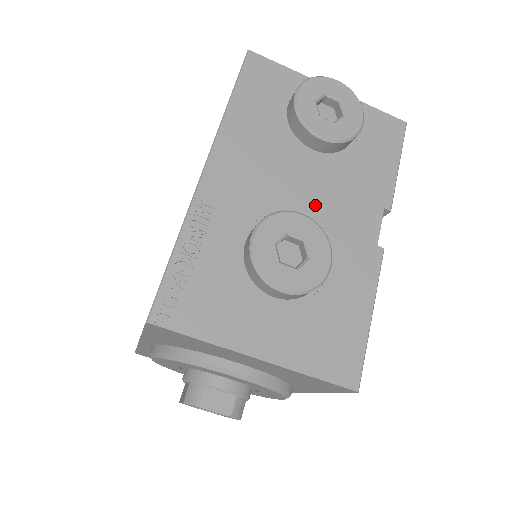
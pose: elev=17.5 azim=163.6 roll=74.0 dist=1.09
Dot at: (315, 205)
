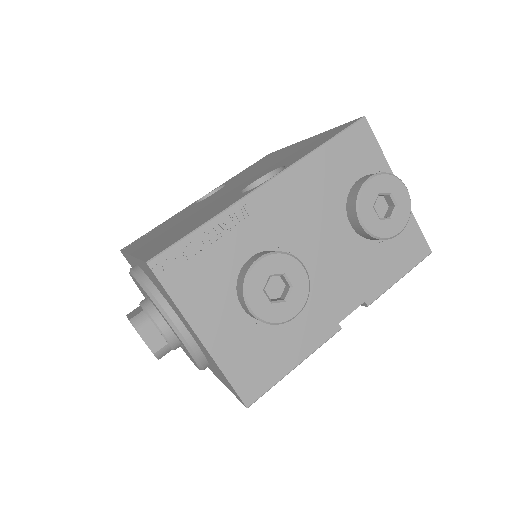
Dot at: (320, 265)
